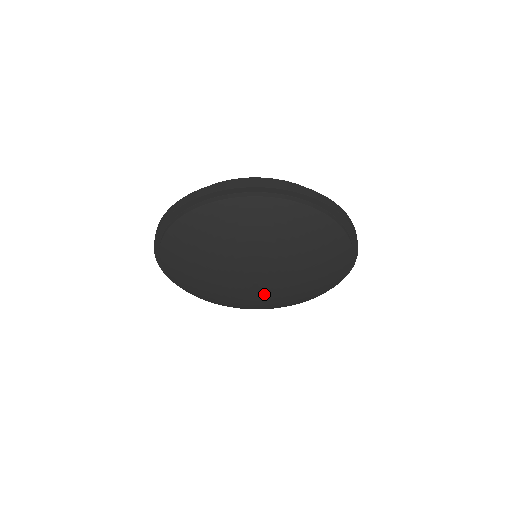
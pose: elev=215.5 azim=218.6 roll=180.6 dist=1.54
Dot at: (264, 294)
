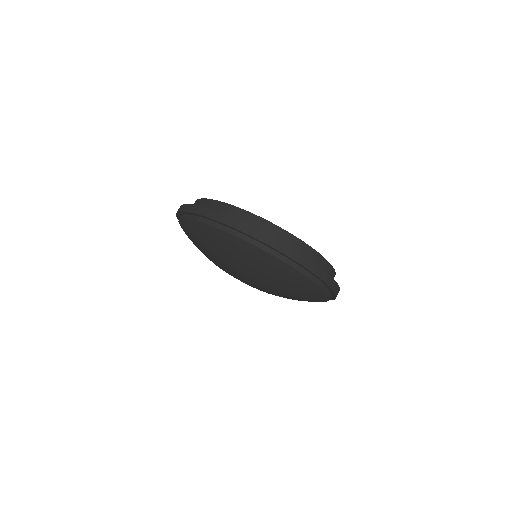
Dot at: (262, 290)
